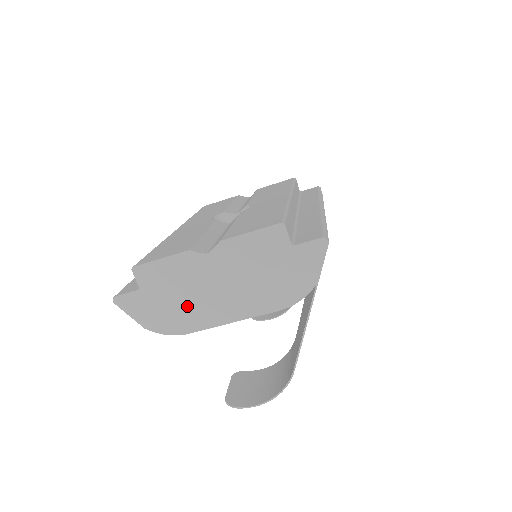
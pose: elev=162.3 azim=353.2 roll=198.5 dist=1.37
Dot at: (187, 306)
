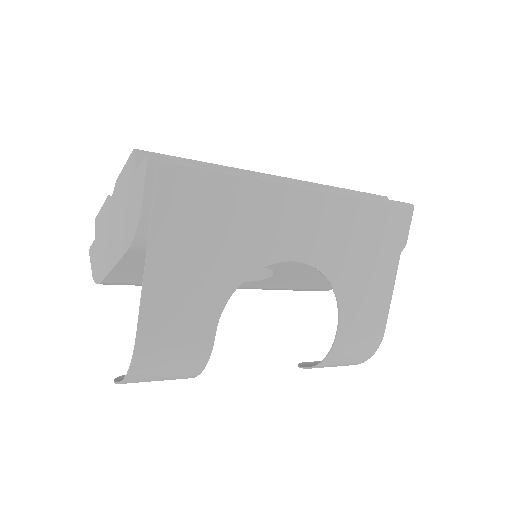
Dot at: (103, 252)
